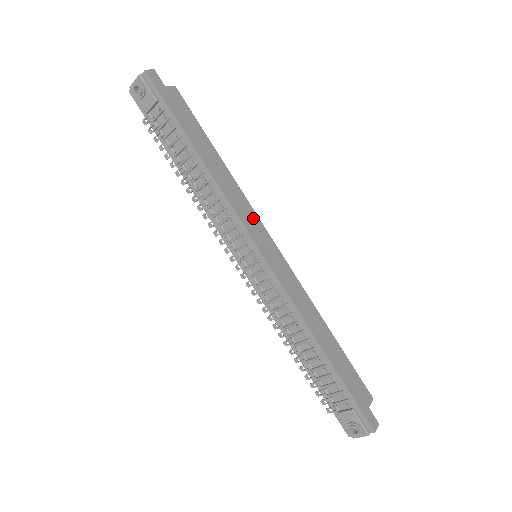
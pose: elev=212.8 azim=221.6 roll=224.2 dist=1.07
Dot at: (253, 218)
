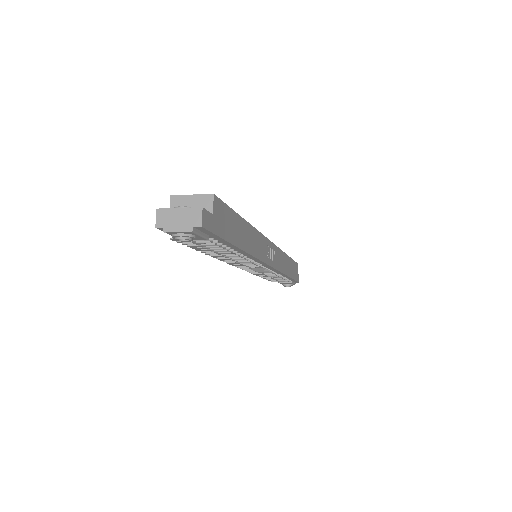
Dot at: (264, 244)
